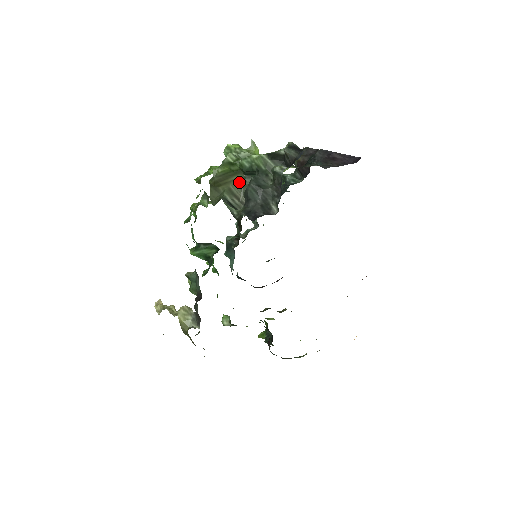
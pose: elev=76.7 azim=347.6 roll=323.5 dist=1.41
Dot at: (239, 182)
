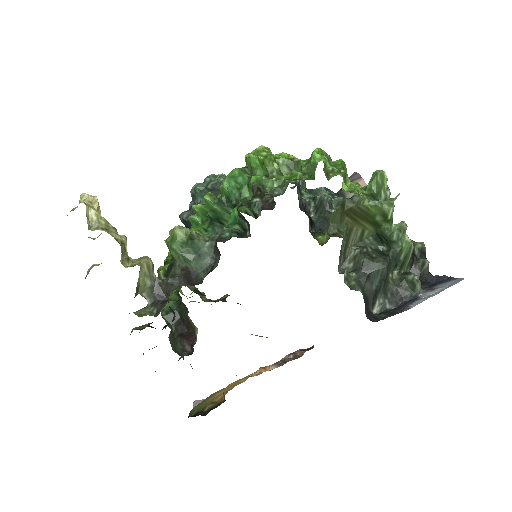
Dot at: (365, 233)
